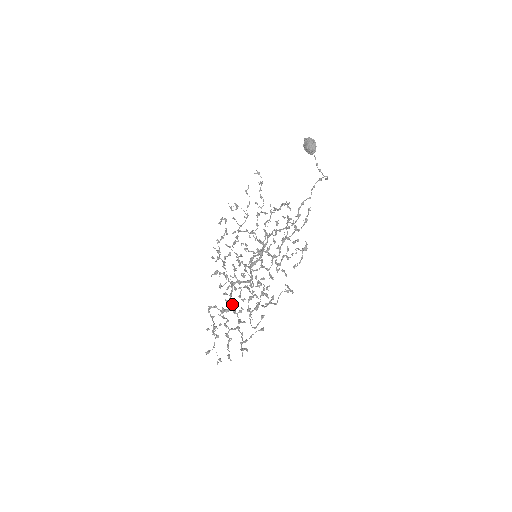
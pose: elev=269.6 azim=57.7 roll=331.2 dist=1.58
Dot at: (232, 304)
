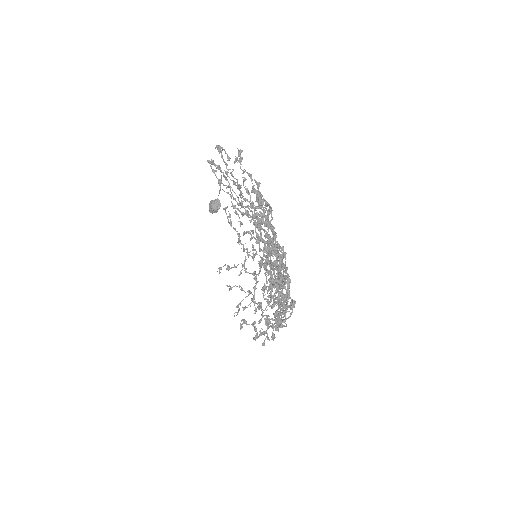
Dot at: (281, 288)
